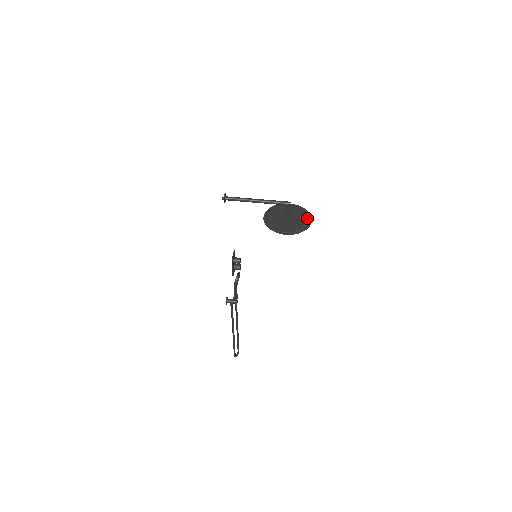
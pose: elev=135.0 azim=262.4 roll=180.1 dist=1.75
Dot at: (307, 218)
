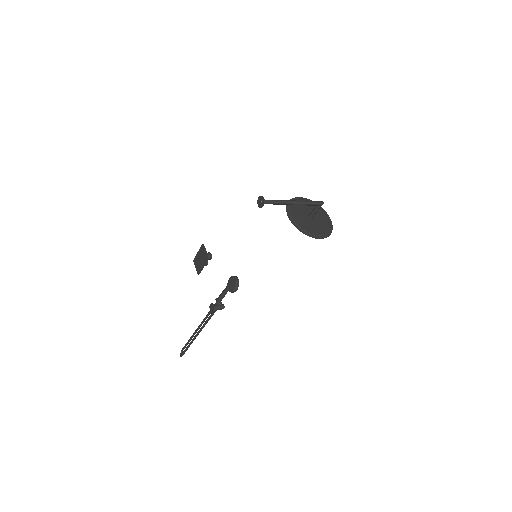
Dot at: (325, 215)
